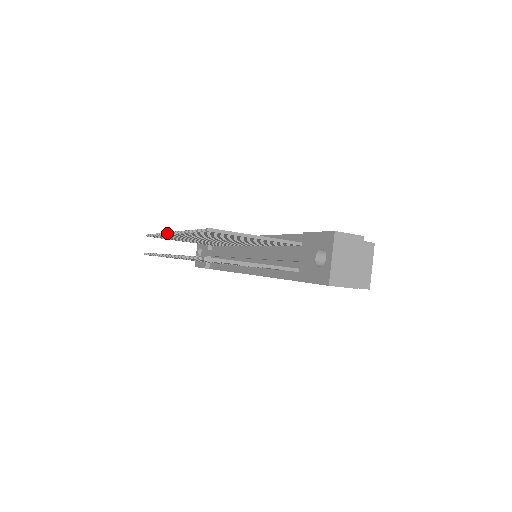
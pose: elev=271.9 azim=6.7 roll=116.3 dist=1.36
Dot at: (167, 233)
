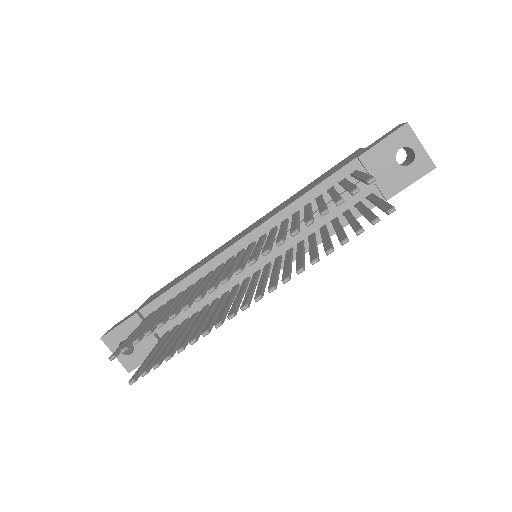
Dot at: (214, 288)
